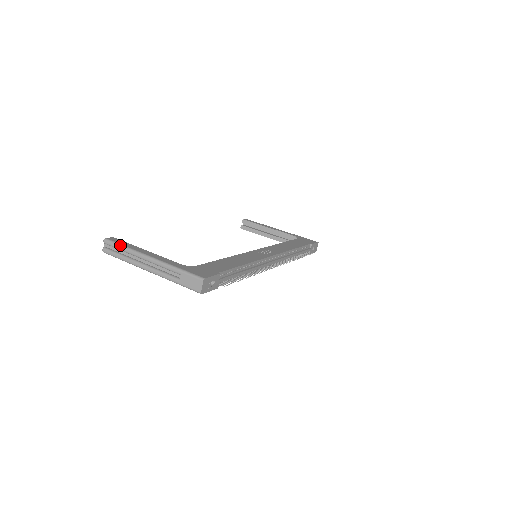
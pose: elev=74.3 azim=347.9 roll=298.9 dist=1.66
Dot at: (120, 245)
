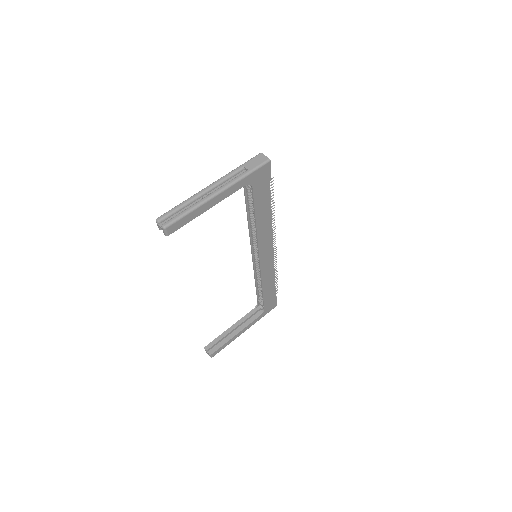
Dot at: (176, 206)
